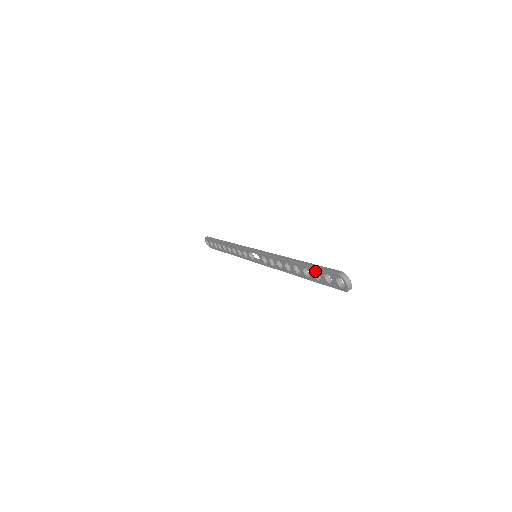
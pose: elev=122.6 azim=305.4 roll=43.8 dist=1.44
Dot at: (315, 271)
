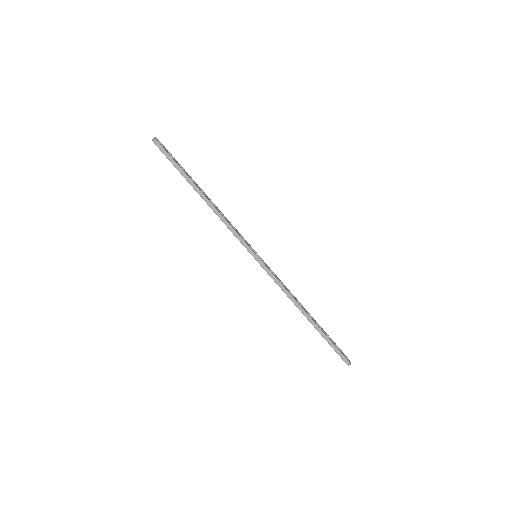
Dot at: (325, 336)
